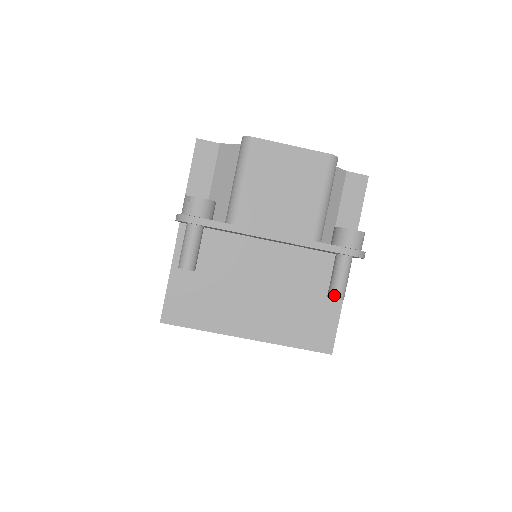
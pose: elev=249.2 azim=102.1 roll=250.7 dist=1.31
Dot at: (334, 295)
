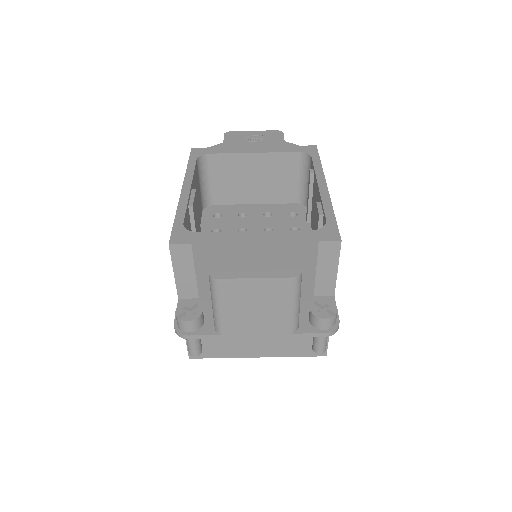
Dot at: (317, 352)
